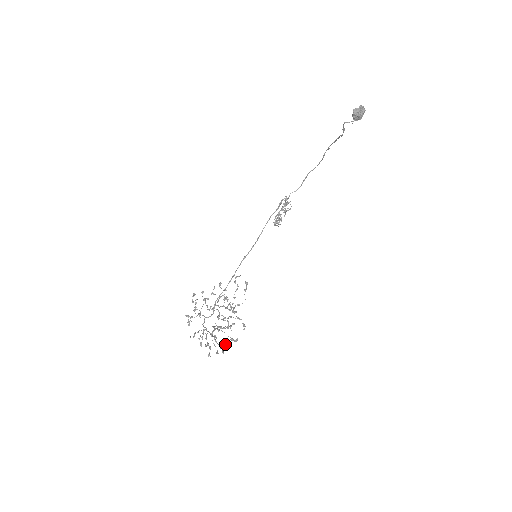
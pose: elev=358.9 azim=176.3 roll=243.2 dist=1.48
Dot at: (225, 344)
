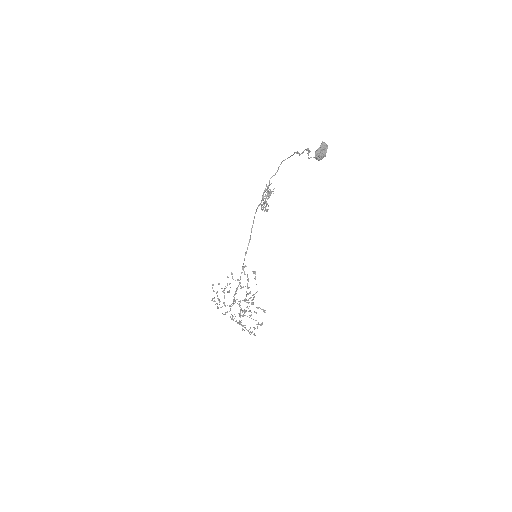
Dot at: occluded
